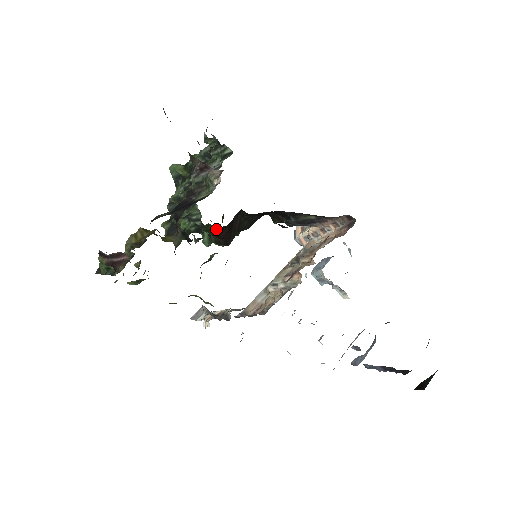
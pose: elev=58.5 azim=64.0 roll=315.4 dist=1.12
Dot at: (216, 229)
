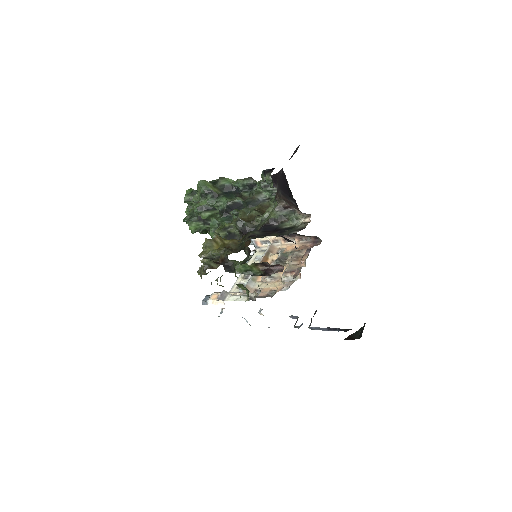
Dot at: occluded
